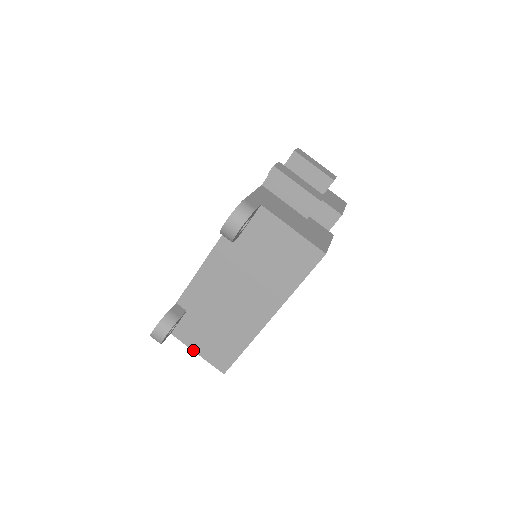
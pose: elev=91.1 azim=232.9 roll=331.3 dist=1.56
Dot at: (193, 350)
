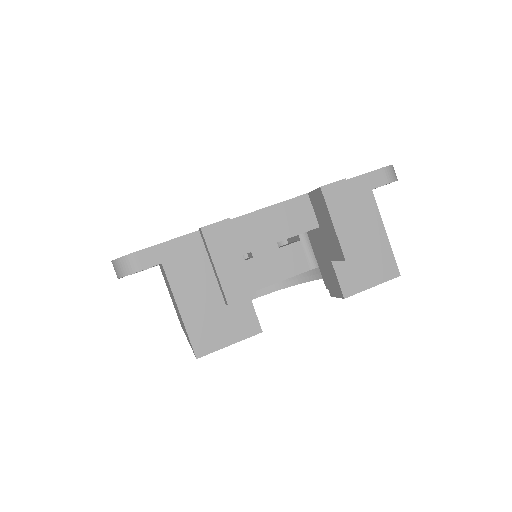
Dot at: occluded
